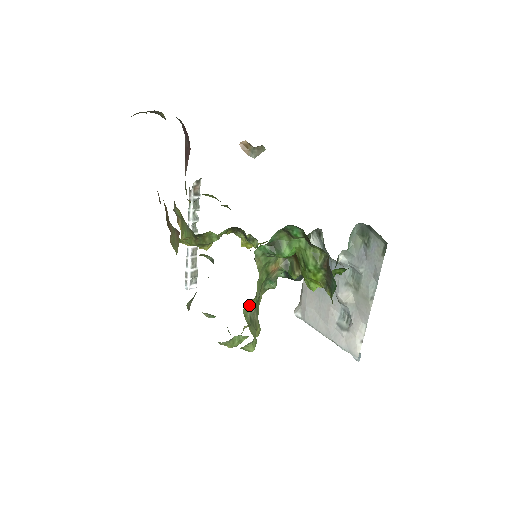
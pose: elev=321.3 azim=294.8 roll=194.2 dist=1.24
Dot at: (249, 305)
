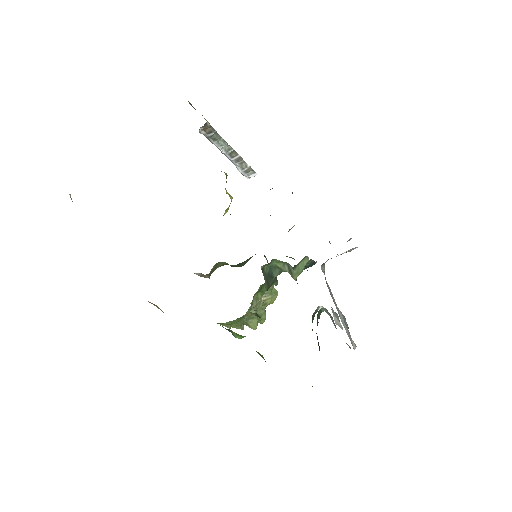
Dot at: occluded
